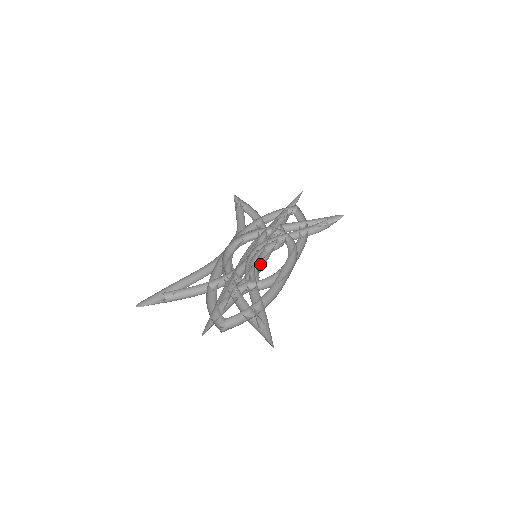
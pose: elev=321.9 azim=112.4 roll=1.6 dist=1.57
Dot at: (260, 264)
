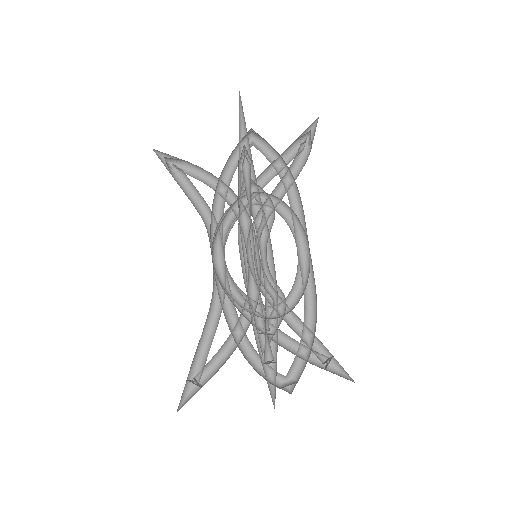
Dot at: (266, 263)
